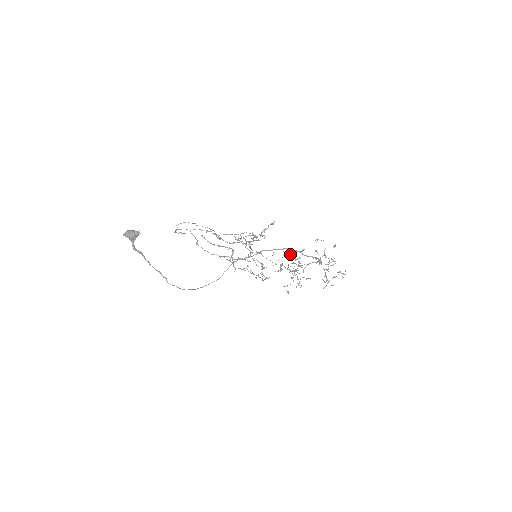
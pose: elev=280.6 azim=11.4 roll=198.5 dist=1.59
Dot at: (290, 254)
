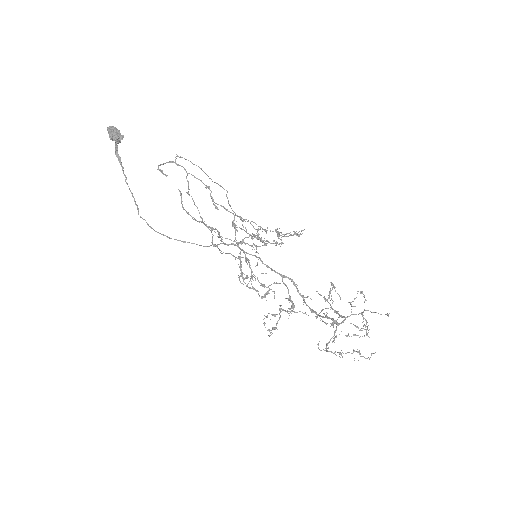
Dot at: (288, 289)
